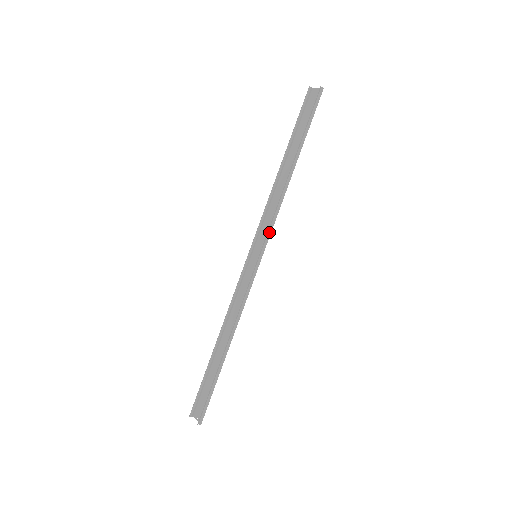
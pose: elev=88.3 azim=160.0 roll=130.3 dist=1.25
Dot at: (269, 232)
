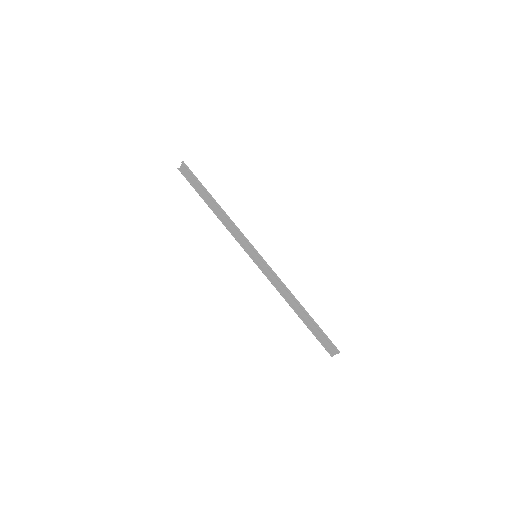
Dot at: (246, 240)
